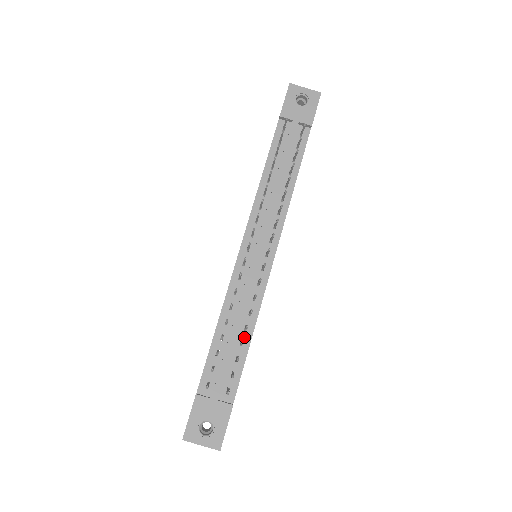
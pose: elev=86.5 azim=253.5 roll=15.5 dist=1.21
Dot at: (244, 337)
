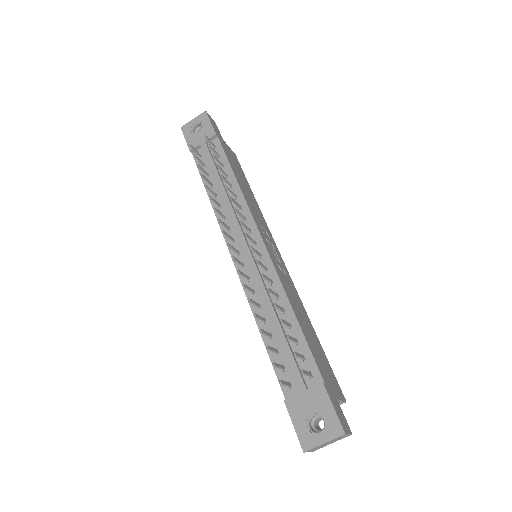
Dot at: (288, 319)
